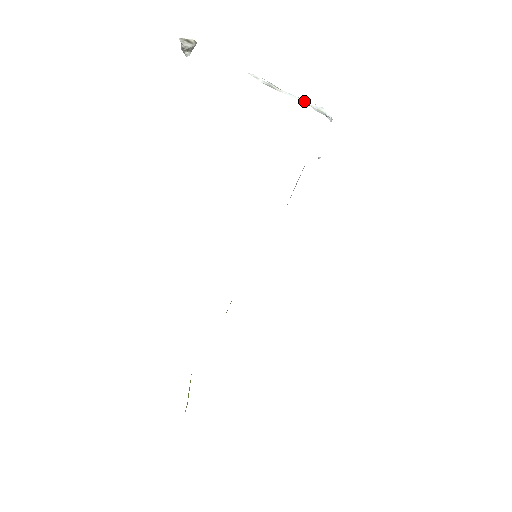
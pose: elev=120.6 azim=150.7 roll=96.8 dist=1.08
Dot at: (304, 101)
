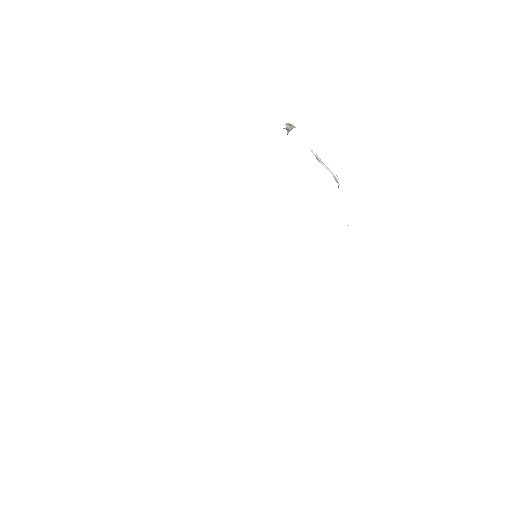
Dot at: (331, 172)
